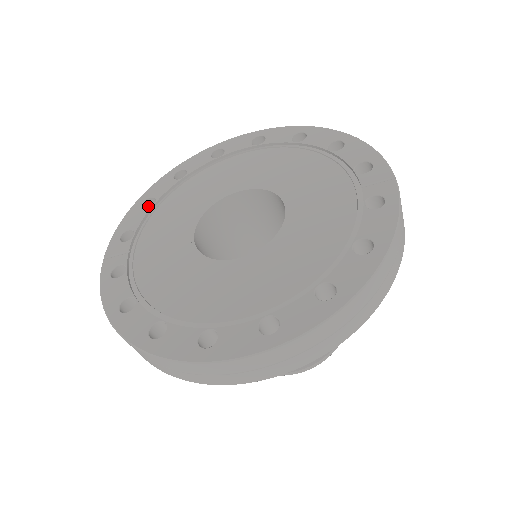
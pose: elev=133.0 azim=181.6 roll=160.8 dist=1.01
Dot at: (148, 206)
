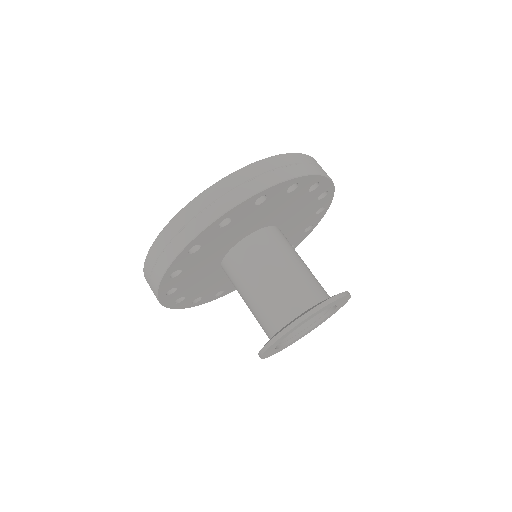
Dot at: occluded
